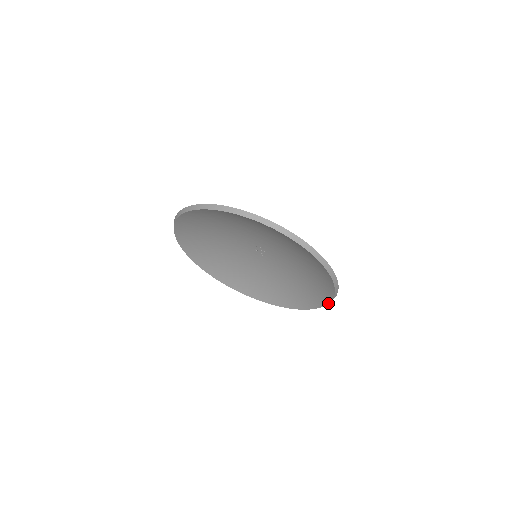
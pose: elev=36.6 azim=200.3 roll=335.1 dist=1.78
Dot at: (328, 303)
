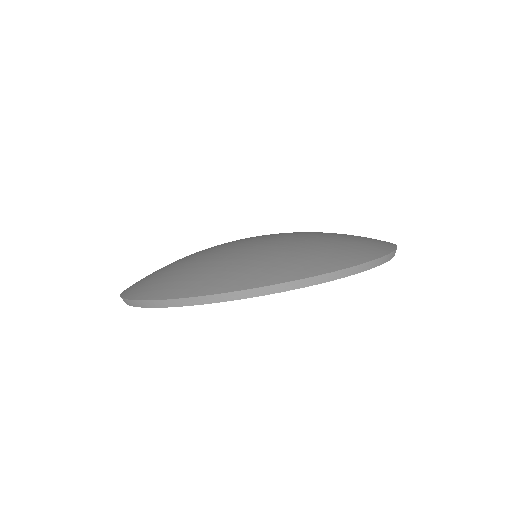
Dot at: occluded
